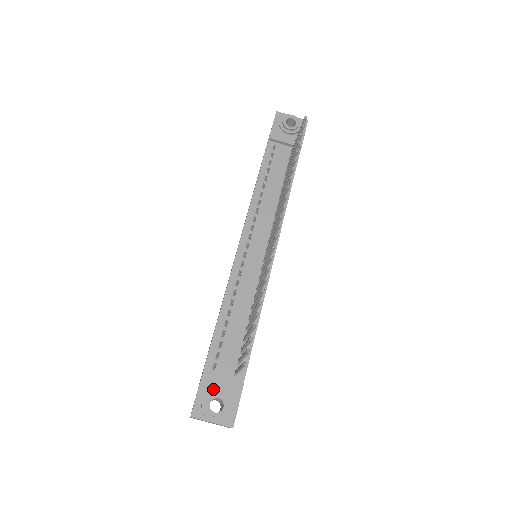
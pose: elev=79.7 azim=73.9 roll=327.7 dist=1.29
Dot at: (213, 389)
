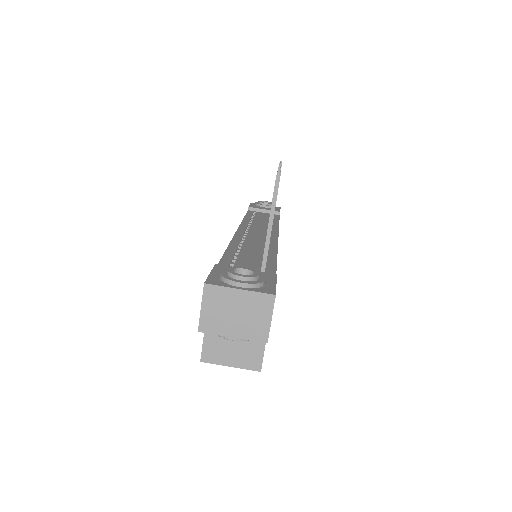
Dot at: occluded
